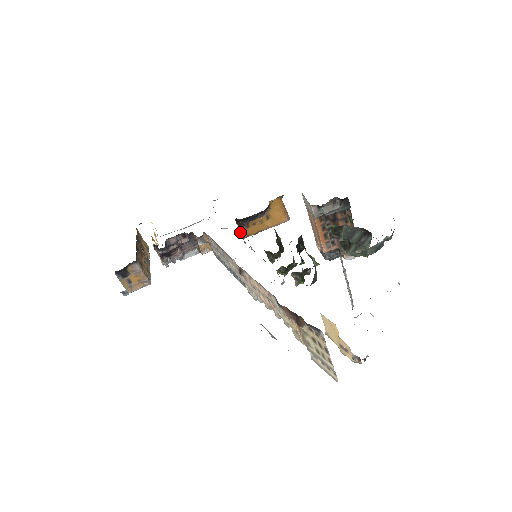
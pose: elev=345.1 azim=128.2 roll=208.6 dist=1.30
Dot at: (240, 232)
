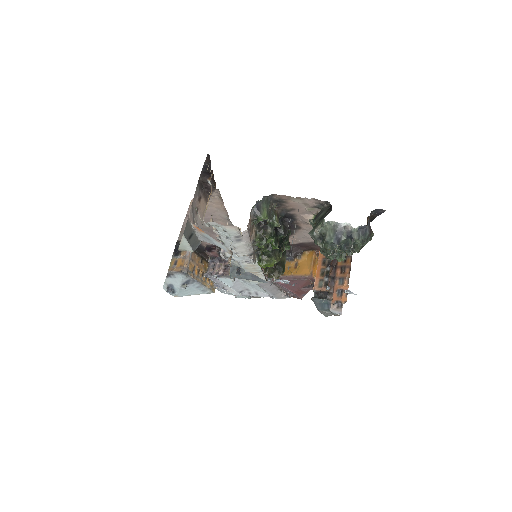
Dot at: occluded
